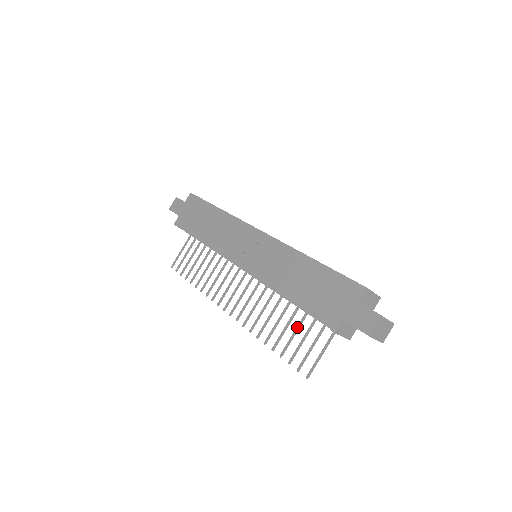
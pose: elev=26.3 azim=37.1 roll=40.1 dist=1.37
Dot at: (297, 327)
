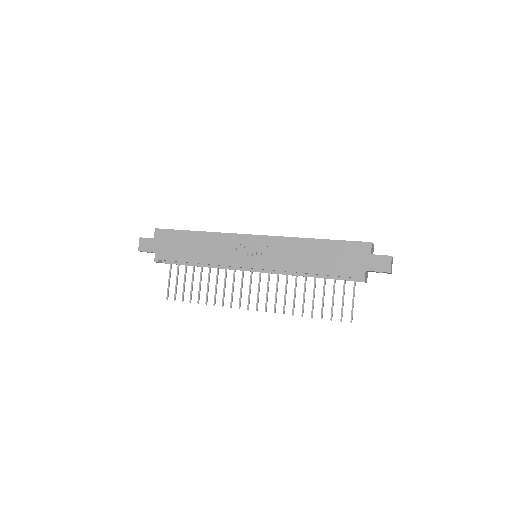
Dot at: (323, 292)
